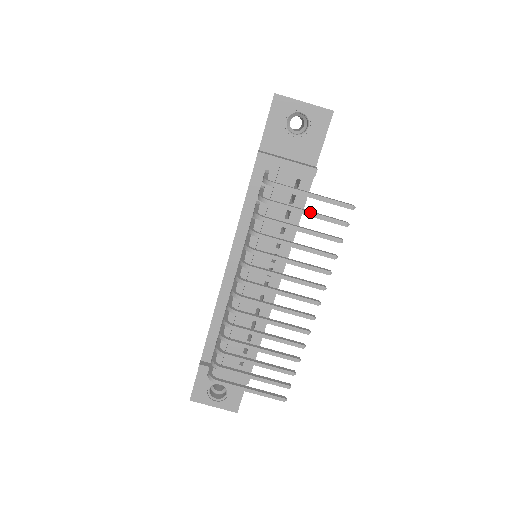
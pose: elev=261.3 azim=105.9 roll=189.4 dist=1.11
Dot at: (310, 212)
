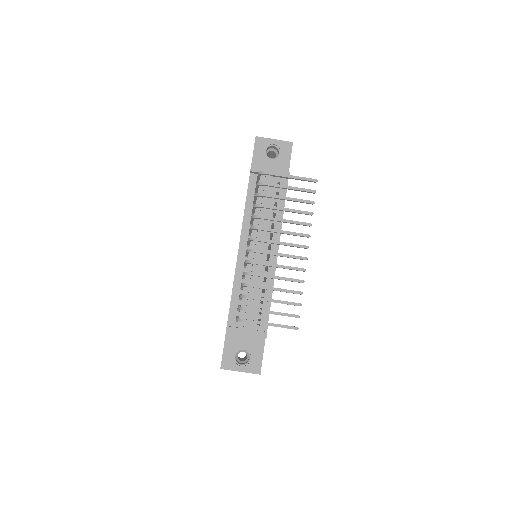
Dot at: (291, 186)
